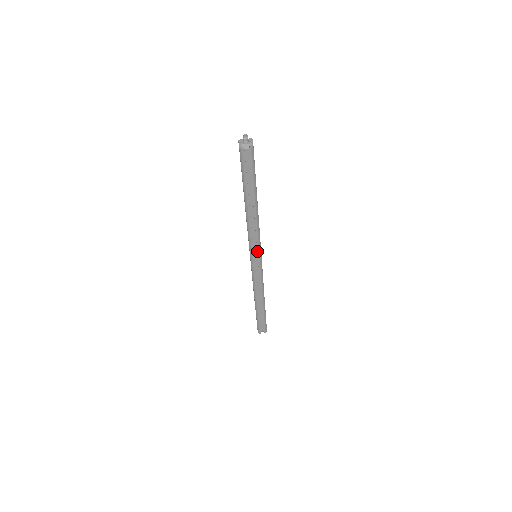
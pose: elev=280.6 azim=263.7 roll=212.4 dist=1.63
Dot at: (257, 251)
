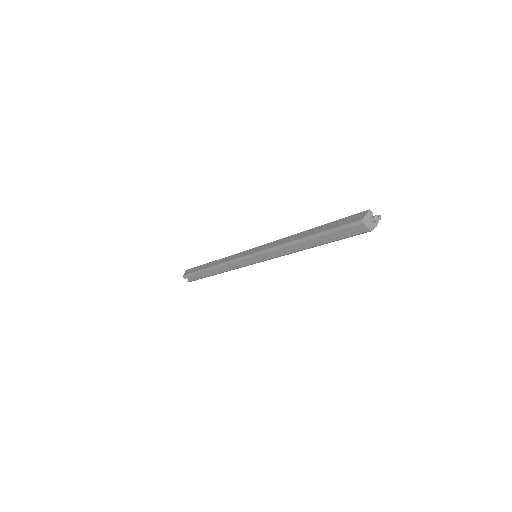
Dot at: (262, 259)
